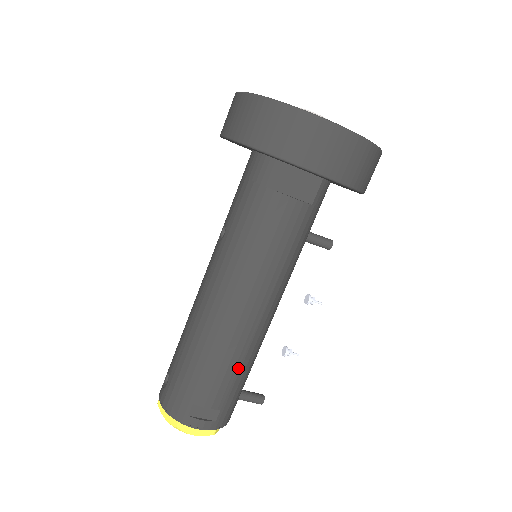
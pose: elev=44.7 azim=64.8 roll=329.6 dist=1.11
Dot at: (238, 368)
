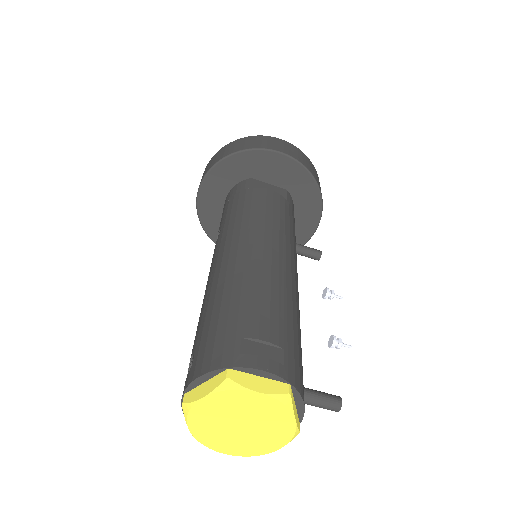
Dot at: (283, 302)
